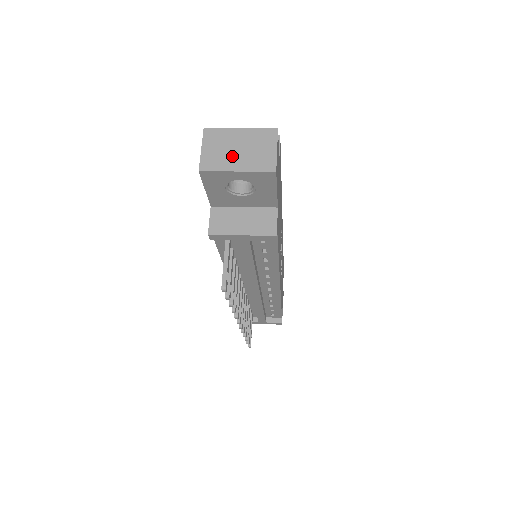
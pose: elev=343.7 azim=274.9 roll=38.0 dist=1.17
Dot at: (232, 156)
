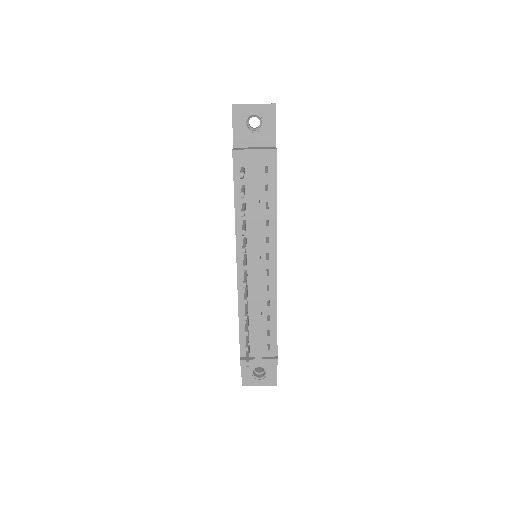
Dot at: occluded
